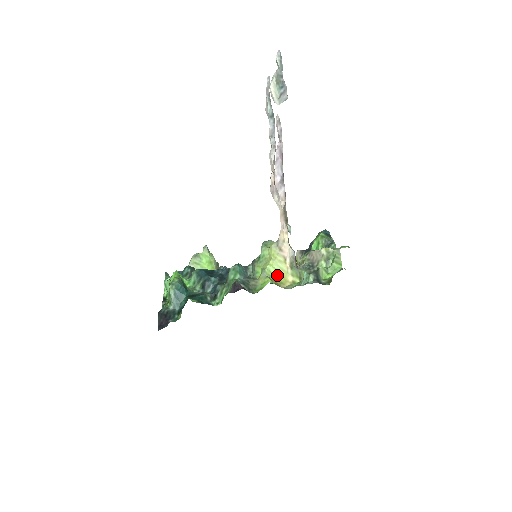
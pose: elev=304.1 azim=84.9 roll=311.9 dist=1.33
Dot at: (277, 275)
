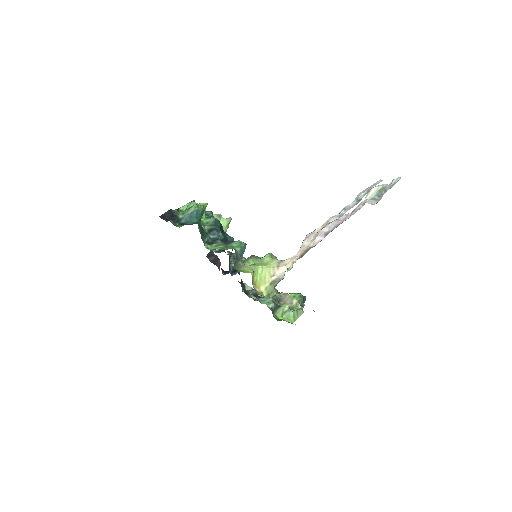
Dot at: (259, 277)
